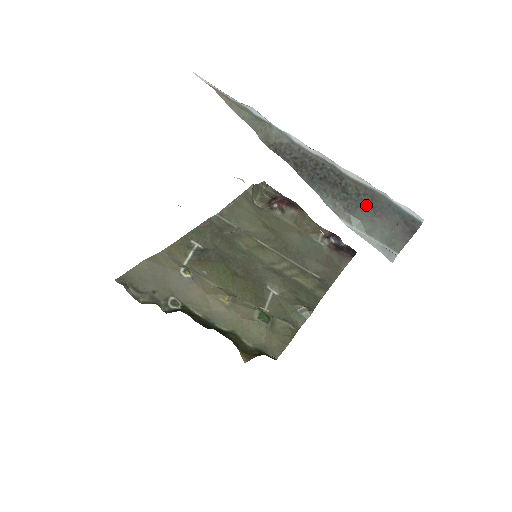
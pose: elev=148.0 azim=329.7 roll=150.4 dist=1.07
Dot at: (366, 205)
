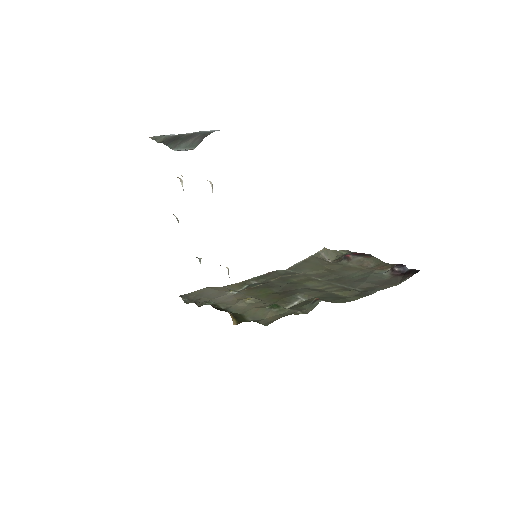
Dot at: (188, 138)
